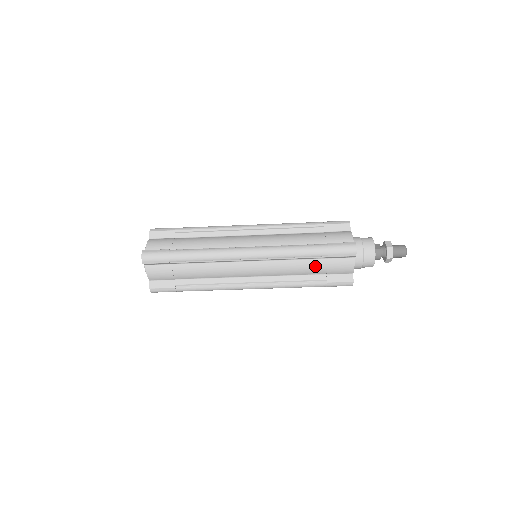
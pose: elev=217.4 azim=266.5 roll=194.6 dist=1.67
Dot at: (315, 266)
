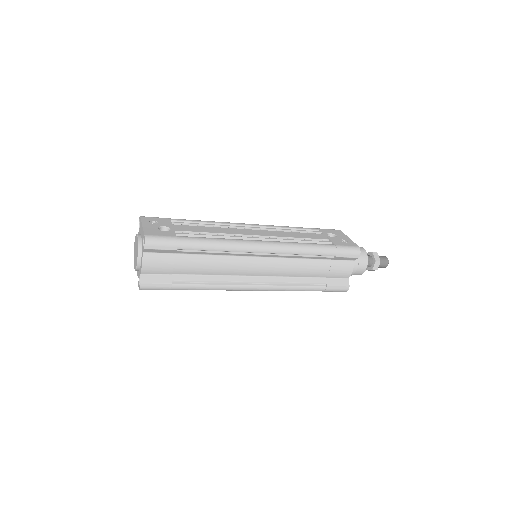
Dot at: occluded
